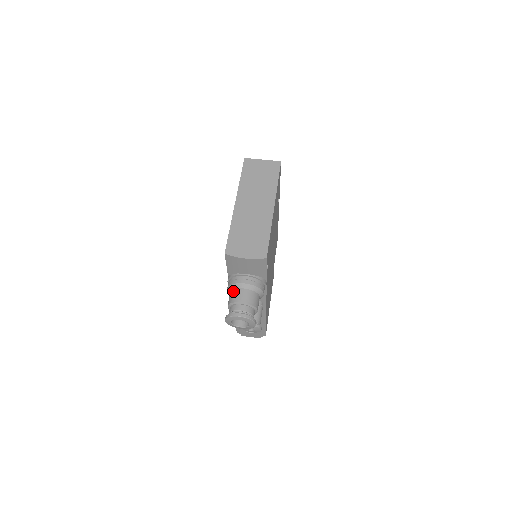
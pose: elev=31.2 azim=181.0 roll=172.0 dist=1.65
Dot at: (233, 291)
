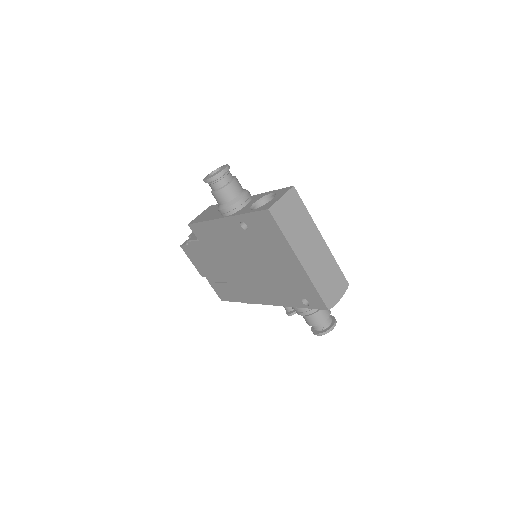
Dot at: (315, 316)
